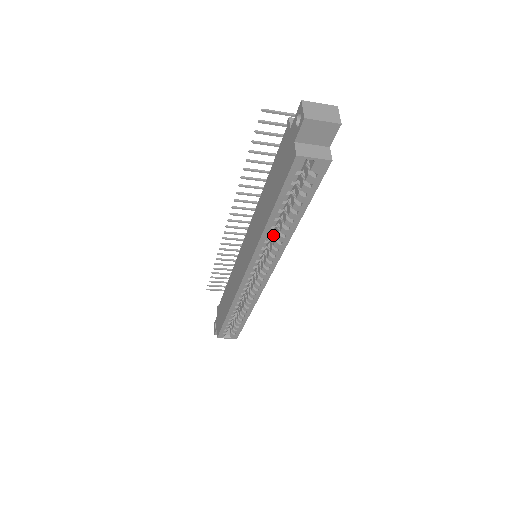
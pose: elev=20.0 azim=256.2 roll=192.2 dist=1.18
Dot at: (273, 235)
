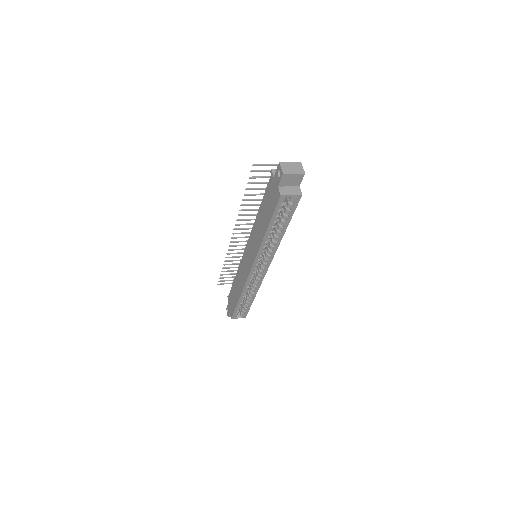
Dot at: occluded
